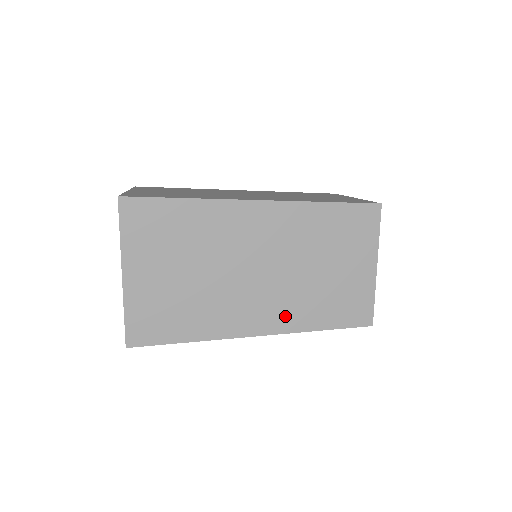
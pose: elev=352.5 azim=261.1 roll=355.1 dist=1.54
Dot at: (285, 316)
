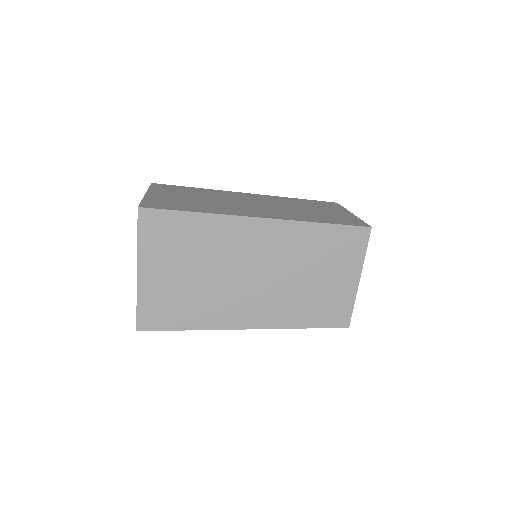
Dot at: (285, 216)
